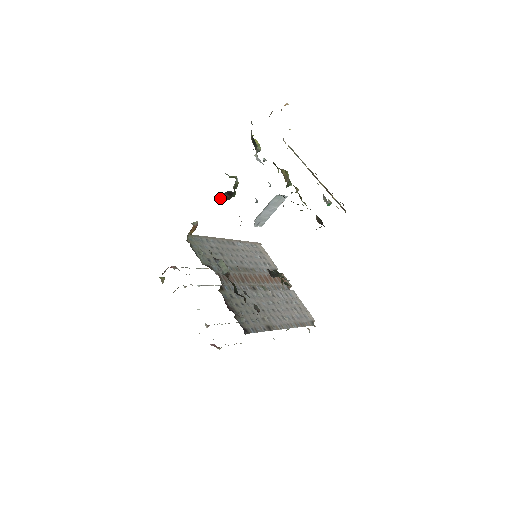
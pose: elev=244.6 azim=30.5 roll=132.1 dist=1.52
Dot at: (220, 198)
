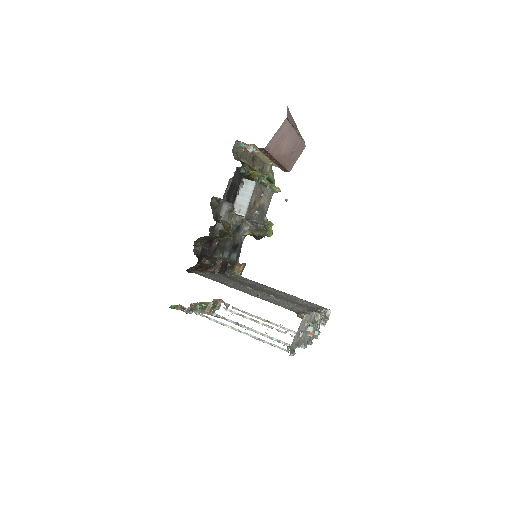
Dot at: (249, 229)
